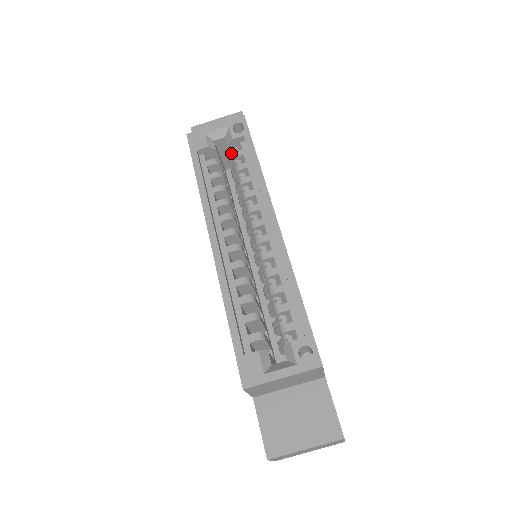
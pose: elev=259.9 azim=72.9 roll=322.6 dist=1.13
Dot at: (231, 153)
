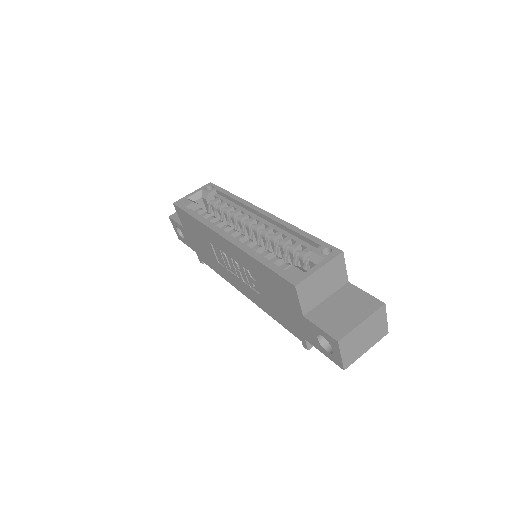
Dot at: (210, 205)
